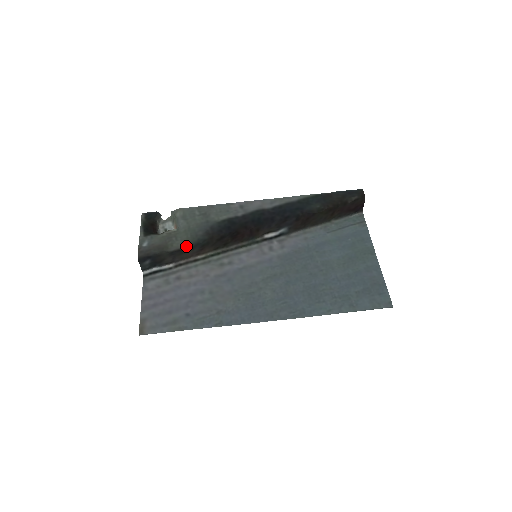
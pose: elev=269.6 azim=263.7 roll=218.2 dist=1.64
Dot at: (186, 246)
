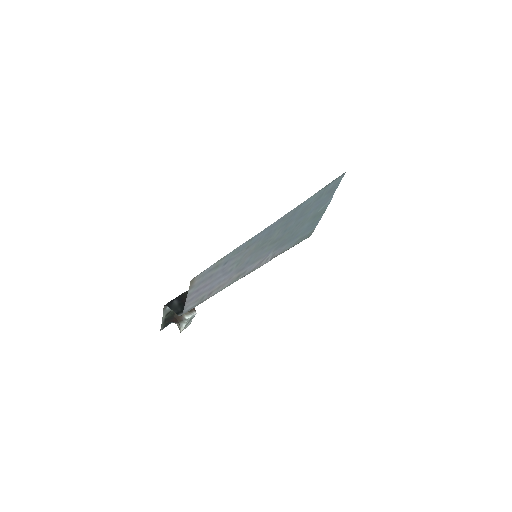
Dot at: occluded
